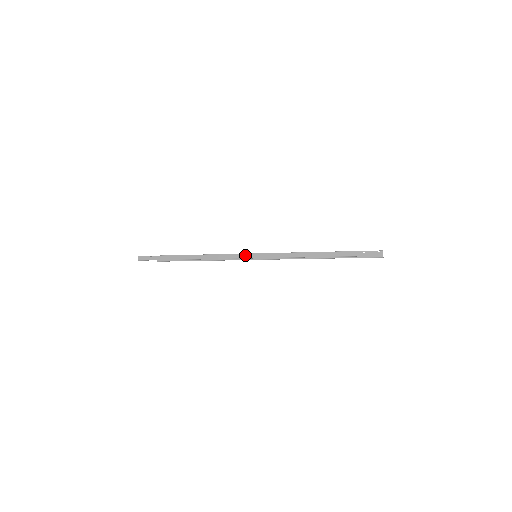
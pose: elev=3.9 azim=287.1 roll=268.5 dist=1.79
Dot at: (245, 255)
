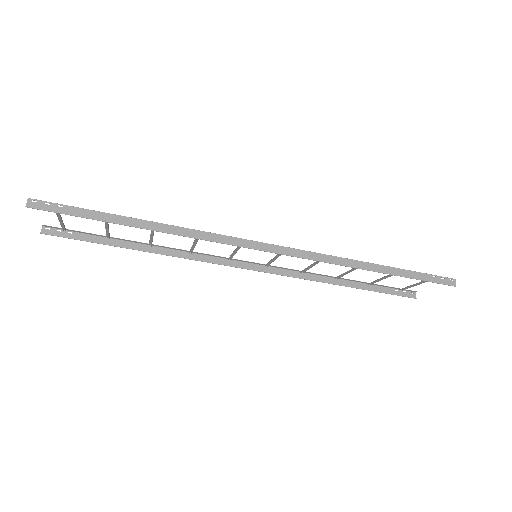
Dot at: (258, 244)
